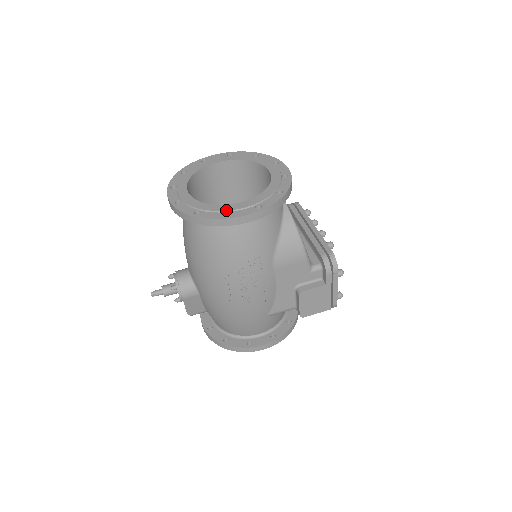
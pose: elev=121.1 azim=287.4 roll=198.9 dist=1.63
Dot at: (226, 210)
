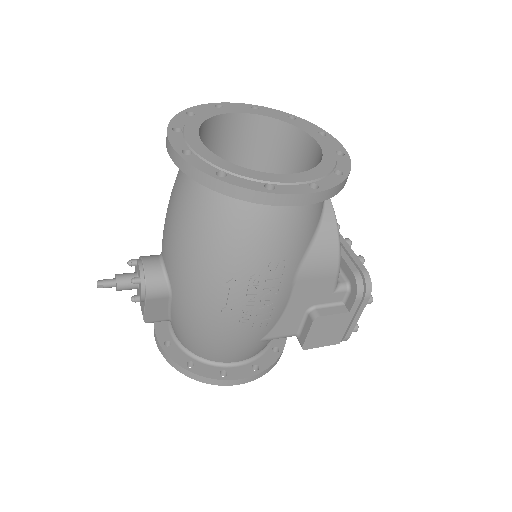
Dot at: (267, 180)
